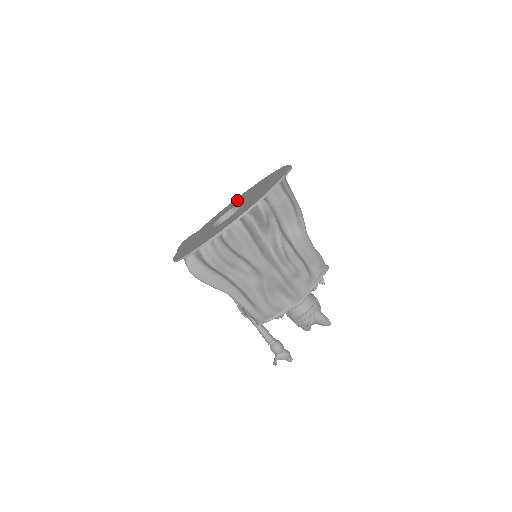
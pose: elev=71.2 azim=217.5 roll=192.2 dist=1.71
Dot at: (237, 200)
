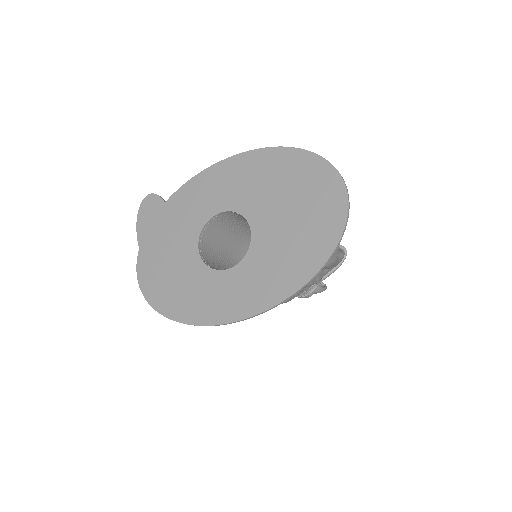
Dot at: (237, 178)
